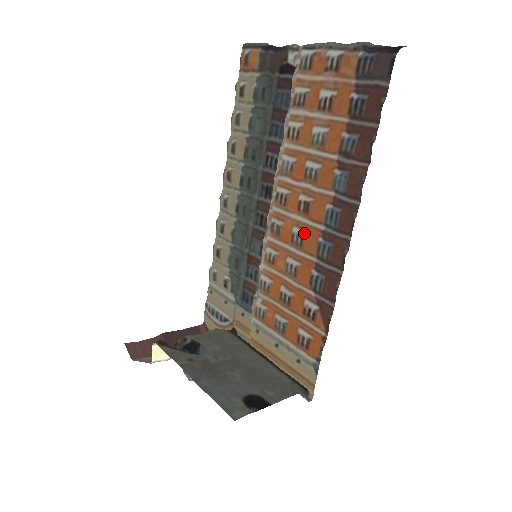
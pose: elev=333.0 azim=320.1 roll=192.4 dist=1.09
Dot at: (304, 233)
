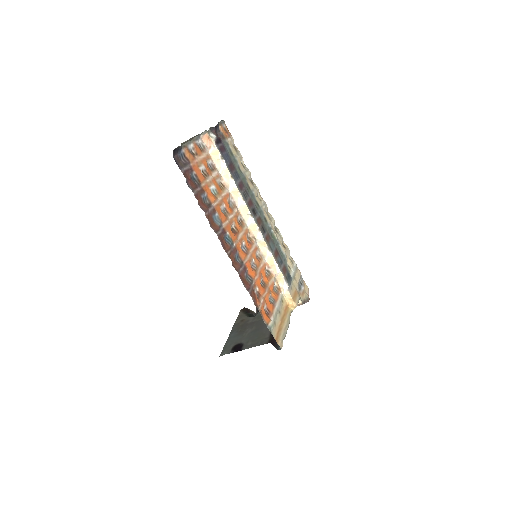
Dot at: (241, 246)
